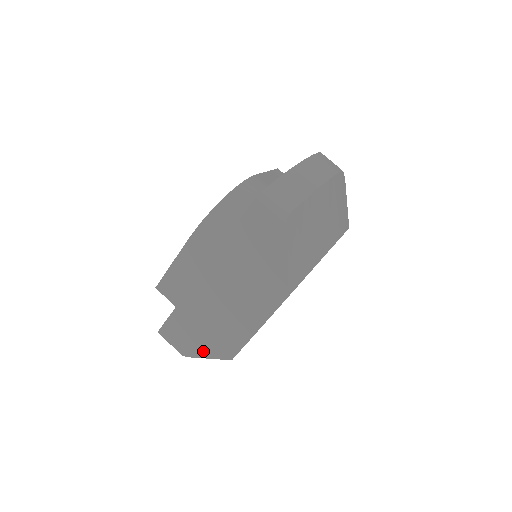
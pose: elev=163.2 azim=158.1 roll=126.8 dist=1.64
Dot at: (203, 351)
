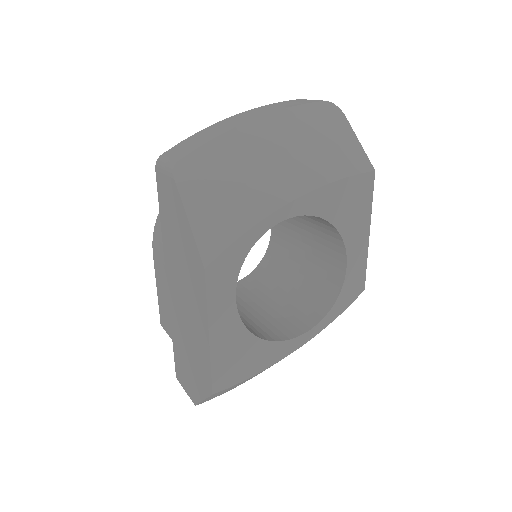
Dot at: (198, 391)
